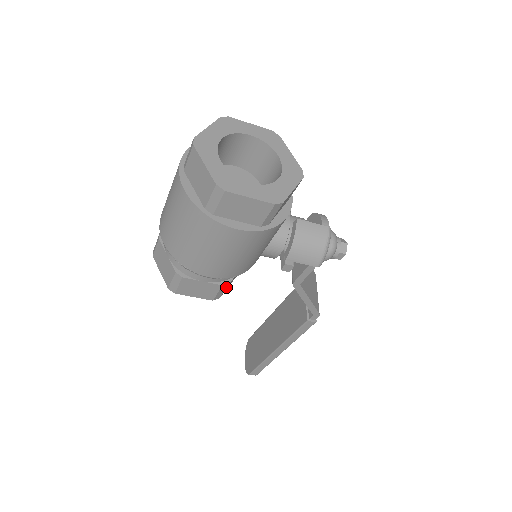
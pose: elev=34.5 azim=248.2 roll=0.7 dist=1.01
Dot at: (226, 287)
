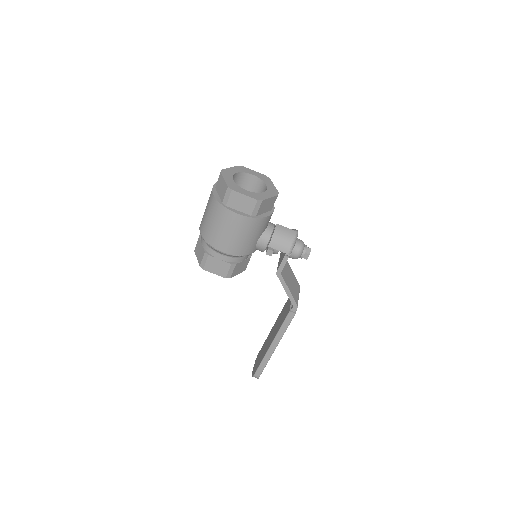
Dot at: (234, 268)
